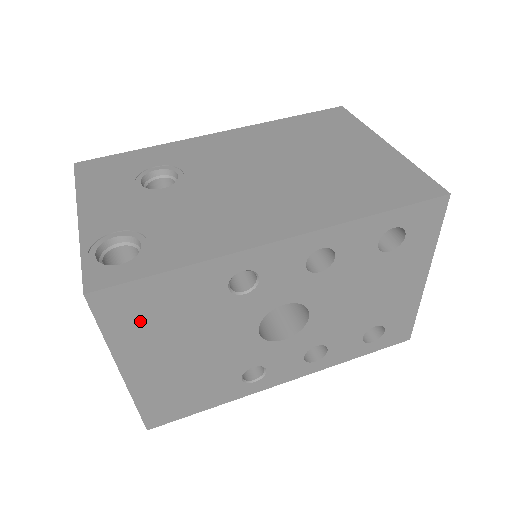
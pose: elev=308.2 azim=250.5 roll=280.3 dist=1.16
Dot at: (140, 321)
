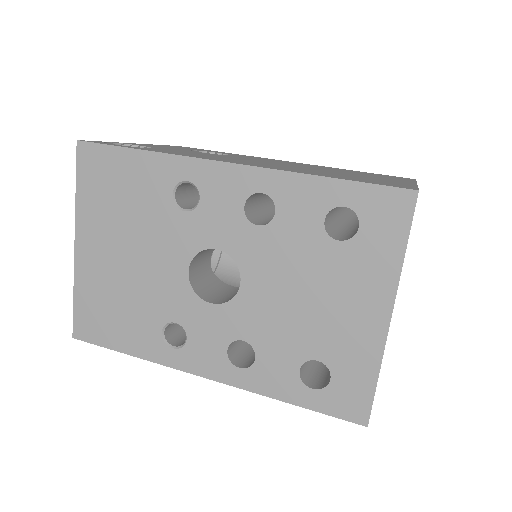
Dot at: (102, 191)
